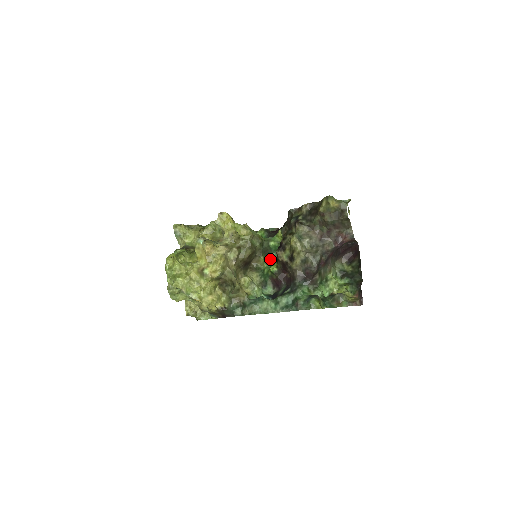
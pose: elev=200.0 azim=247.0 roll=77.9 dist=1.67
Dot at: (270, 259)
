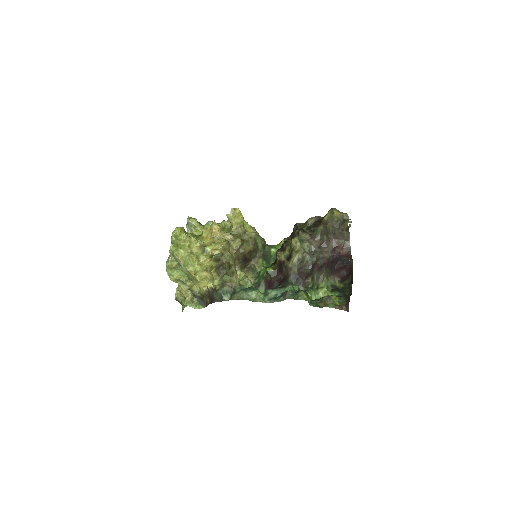
Dot at: (268, 265)
